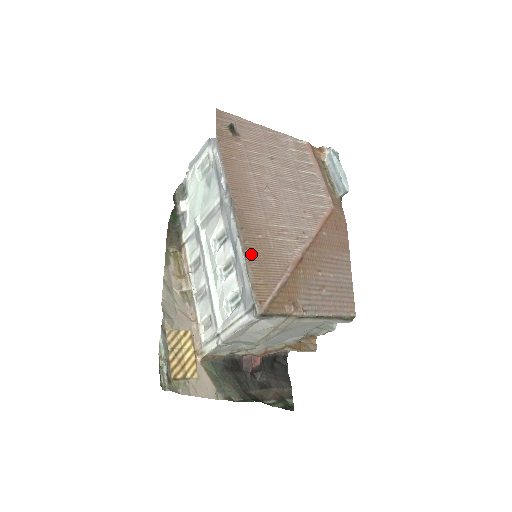
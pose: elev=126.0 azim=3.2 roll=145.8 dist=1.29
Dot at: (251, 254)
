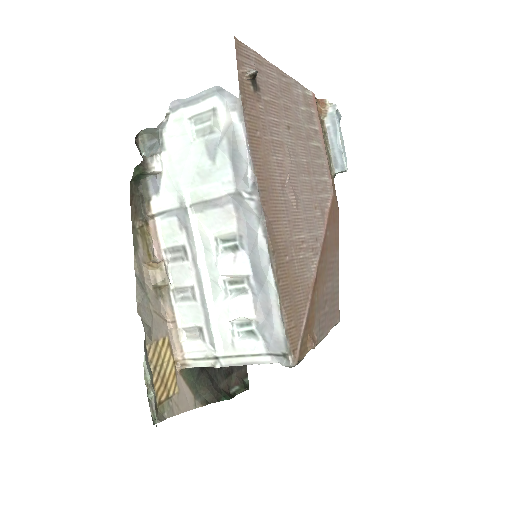
Dot at: (283, 288)
